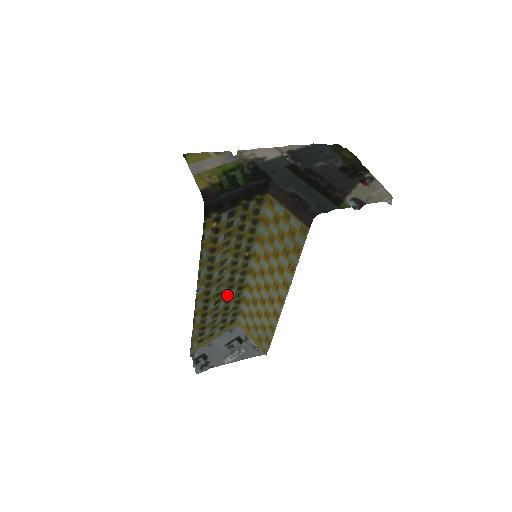
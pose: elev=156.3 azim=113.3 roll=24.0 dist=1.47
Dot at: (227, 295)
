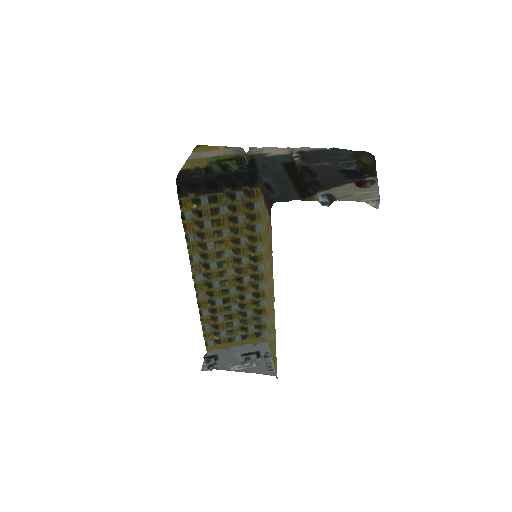
Dot at: (240, 297)
